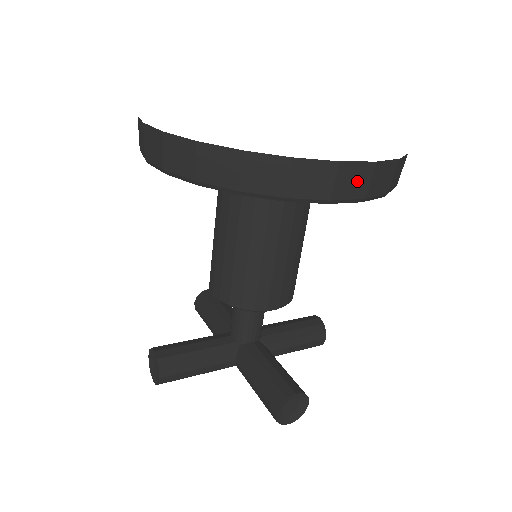
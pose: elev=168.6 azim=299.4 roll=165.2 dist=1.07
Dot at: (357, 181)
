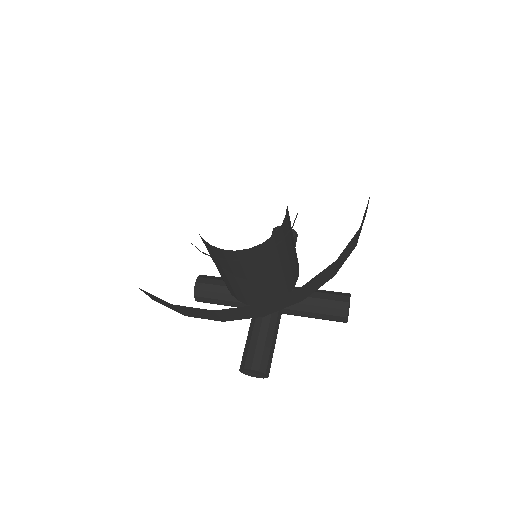
Dot at: (203, 314)
